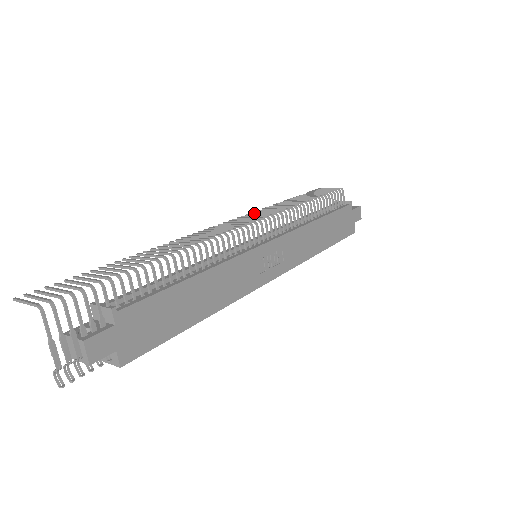
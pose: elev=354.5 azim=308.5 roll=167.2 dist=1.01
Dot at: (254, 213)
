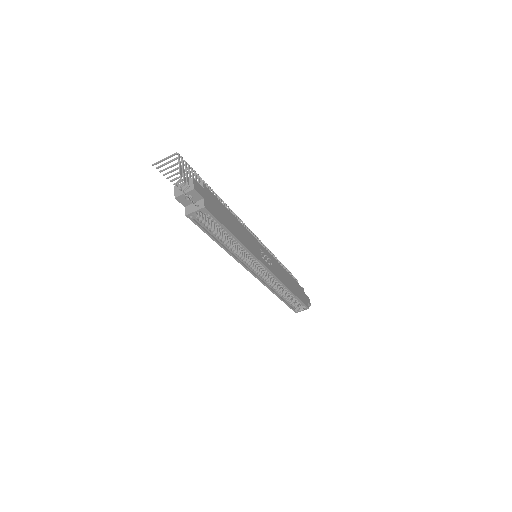
Dot at: occluded
